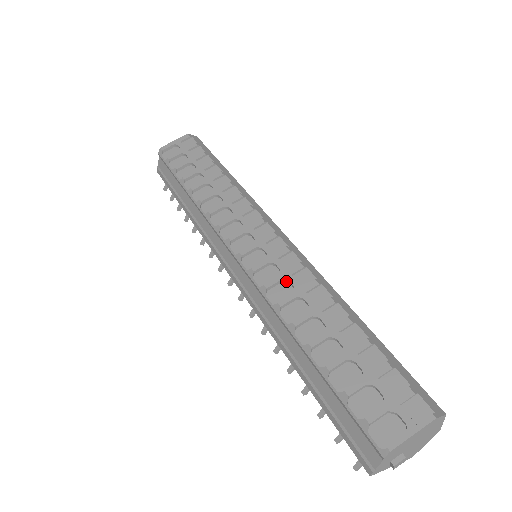
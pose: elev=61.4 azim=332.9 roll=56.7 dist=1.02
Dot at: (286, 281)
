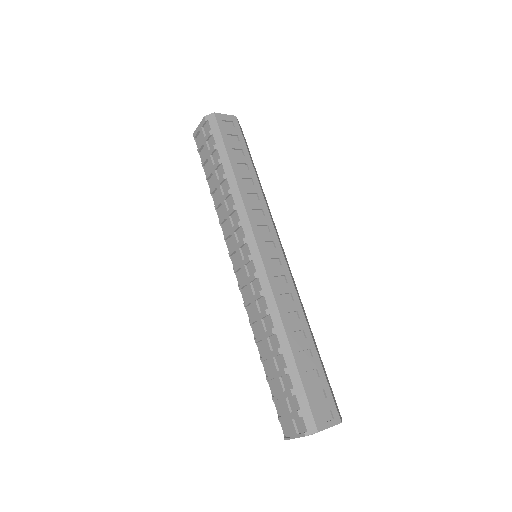
Dot at: (254, 303)
